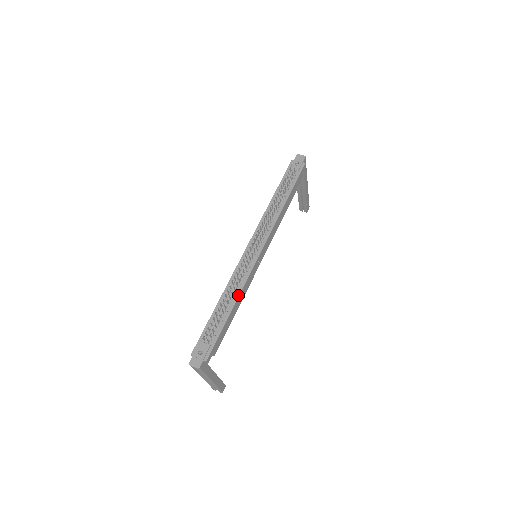
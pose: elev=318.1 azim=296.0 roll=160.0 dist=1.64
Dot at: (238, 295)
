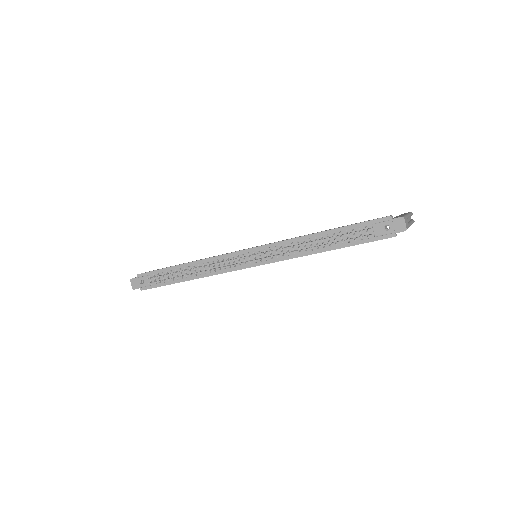
Dot at: (200, 277)
